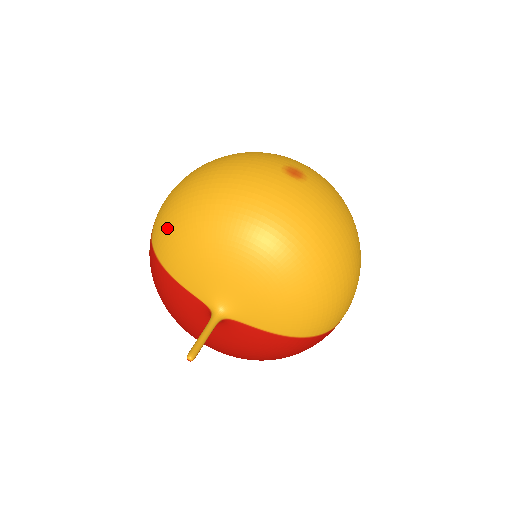
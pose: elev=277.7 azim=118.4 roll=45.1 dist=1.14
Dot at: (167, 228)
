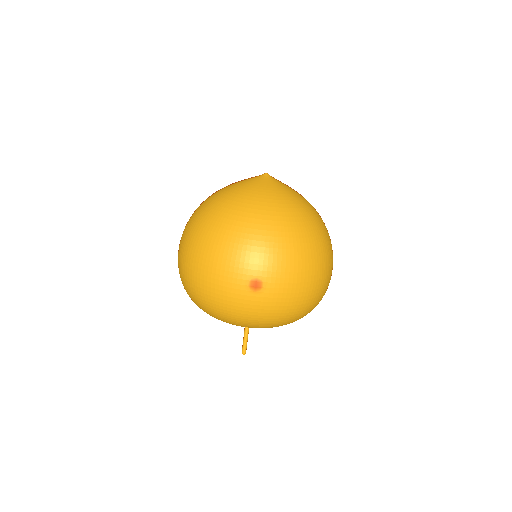
Dot at: occluded
